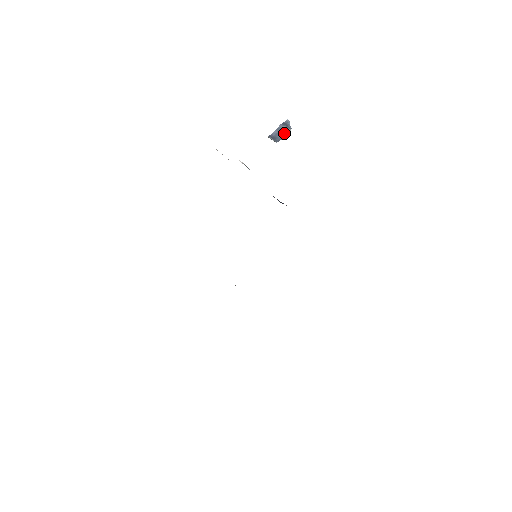
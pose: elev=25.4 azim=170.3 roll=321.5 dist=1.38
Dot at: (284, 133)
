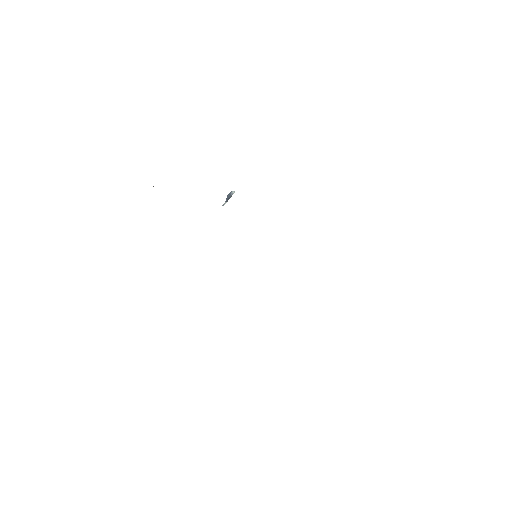
Dot at: (230, 195)
